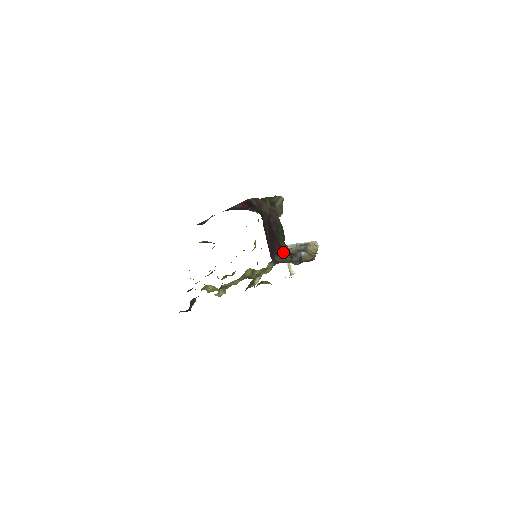
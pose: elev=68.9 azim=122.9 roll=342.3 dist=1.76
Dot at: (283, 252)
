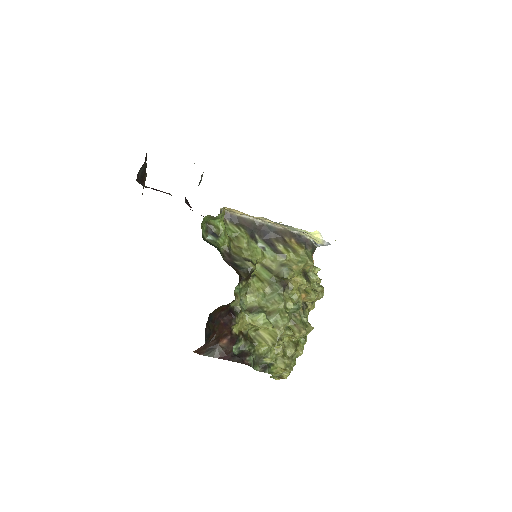
Dot at: occluded
